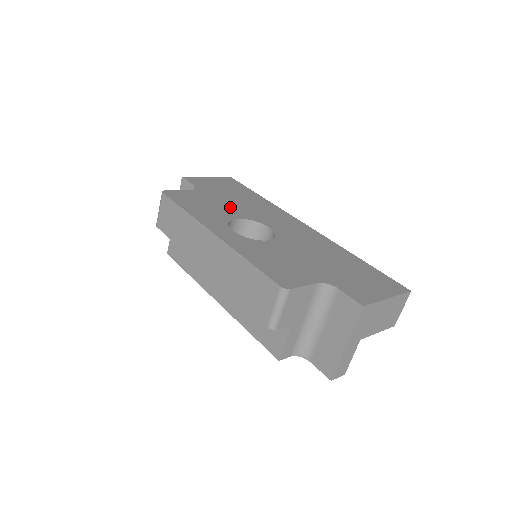
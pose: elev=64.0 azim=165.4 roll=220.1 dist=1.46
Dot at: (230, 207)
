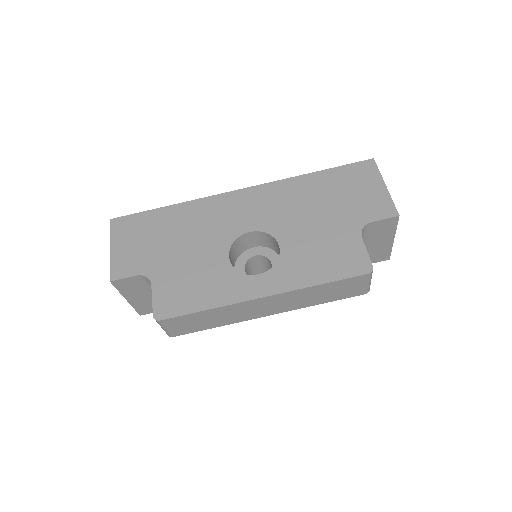
Dot at: (199, 255)
